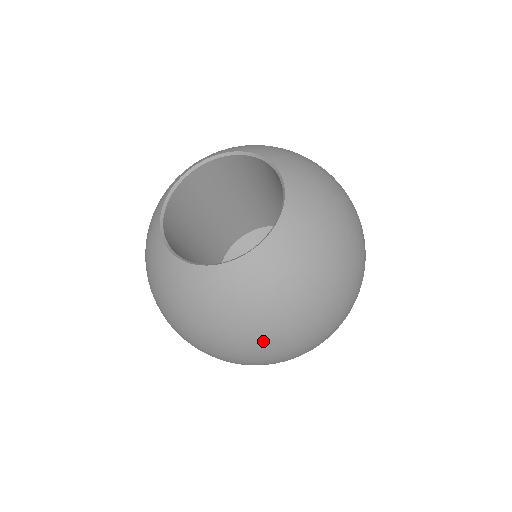
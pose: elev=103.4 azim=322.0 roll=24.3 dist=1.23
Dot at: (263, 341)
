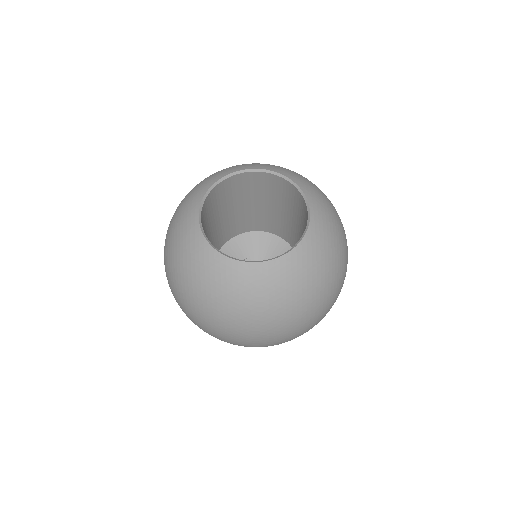
Dot at: (195, 309)
